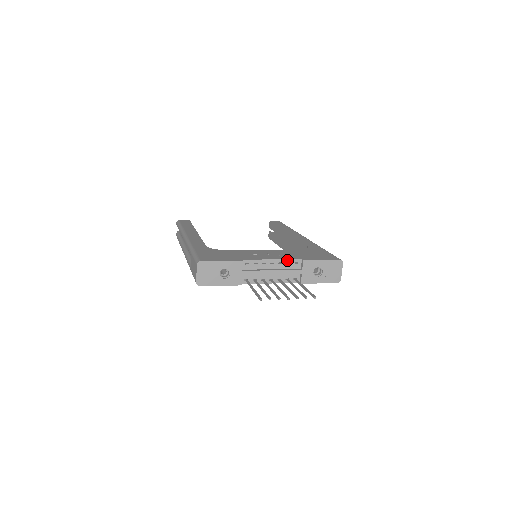
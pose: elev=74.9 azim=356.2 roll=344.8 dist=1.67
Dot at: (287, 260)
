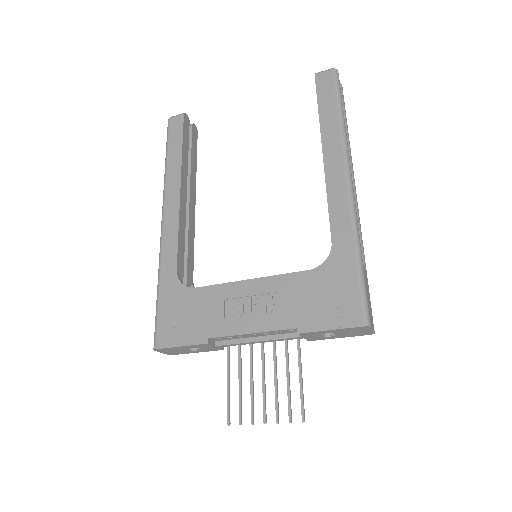
Dot at: (274, 331)
